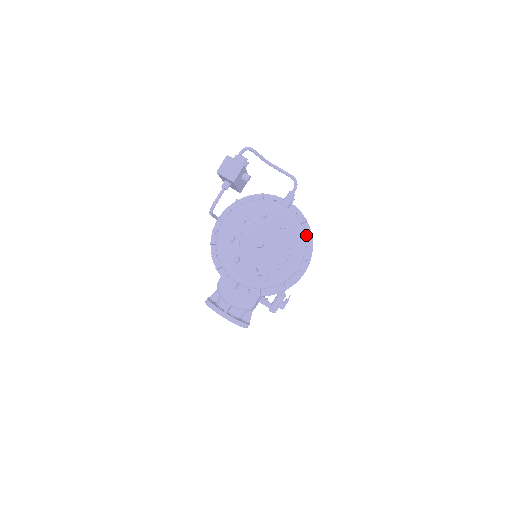
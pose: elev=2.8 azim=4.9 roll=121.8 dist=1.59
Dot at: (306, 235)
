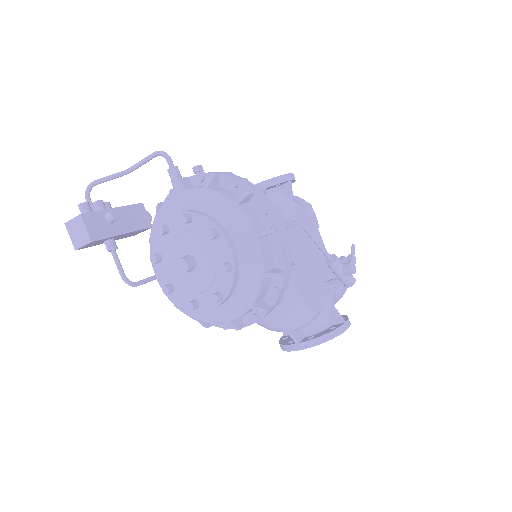
Dot at: (235, 189)
